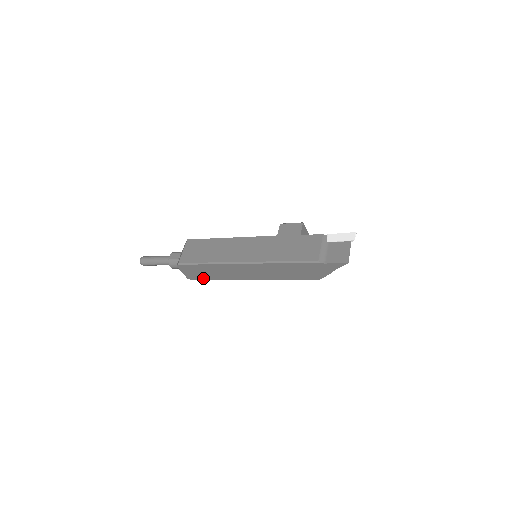
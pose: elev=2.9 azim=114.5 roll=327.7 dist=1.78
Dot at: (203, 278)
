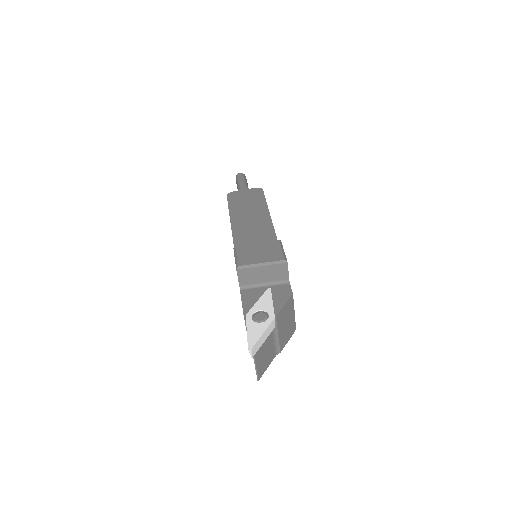
Dot at: occluded
